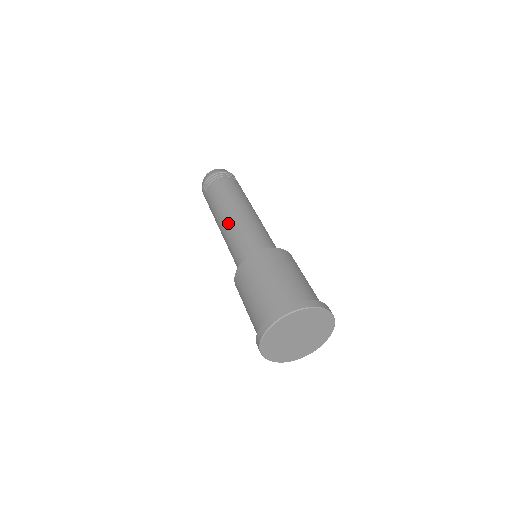
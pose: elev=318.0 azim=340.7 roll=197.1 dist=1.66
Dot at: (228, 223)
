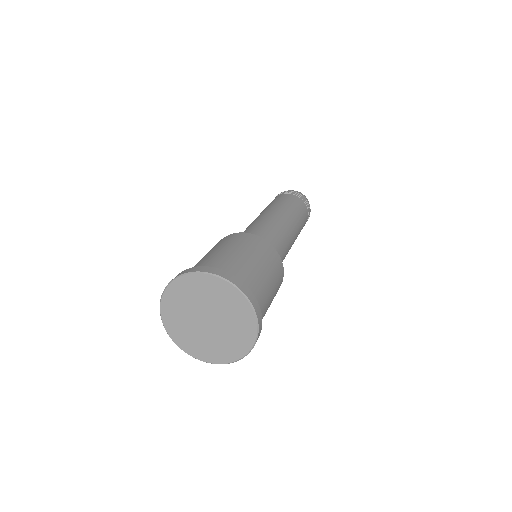
Dot at: occluded
